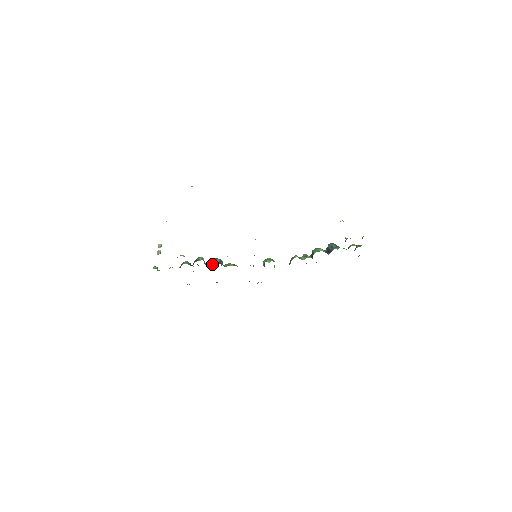
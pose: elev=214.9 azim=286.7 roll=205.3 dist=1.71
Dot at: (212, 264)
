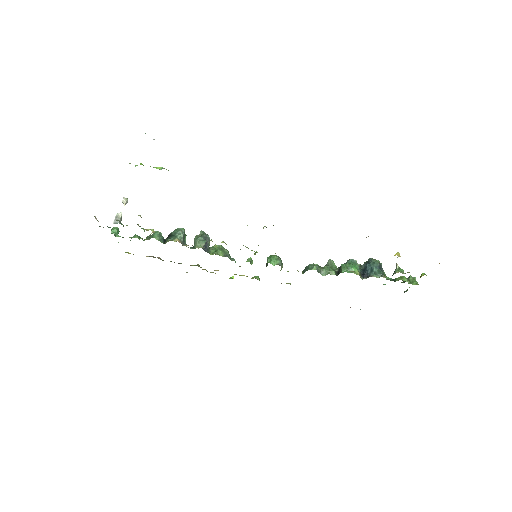
Dot at: (194, 245)
